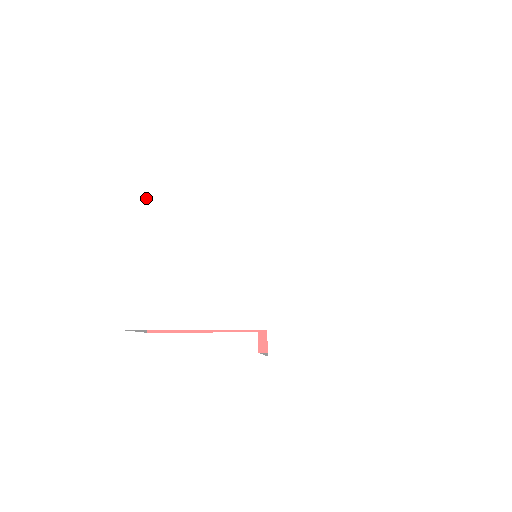
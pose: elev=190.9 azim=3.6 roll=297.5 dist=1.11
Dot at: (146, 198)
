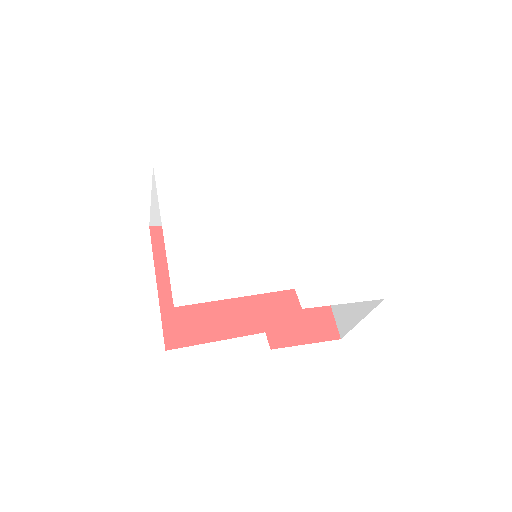
Dot at: (168, 205)
